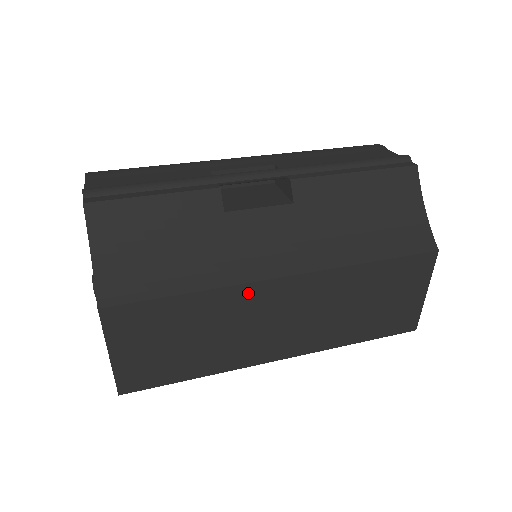
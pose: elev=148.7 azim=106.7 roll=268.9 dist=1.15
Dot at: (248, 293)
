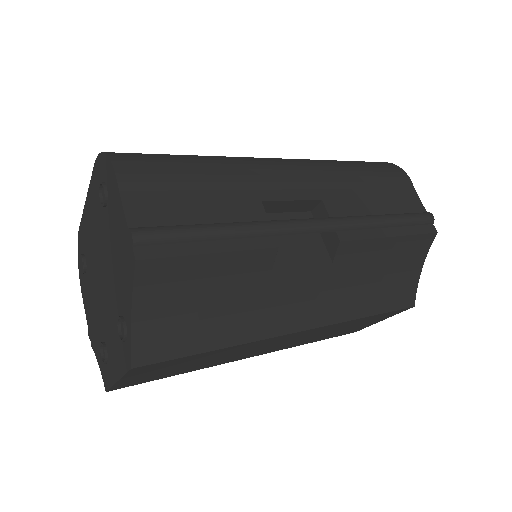
Dot at: (265, 341)
